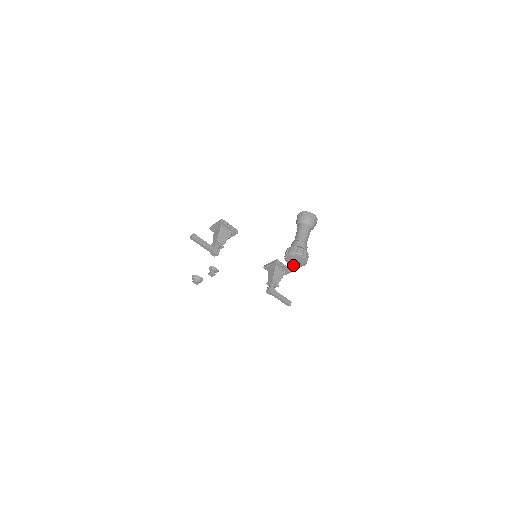
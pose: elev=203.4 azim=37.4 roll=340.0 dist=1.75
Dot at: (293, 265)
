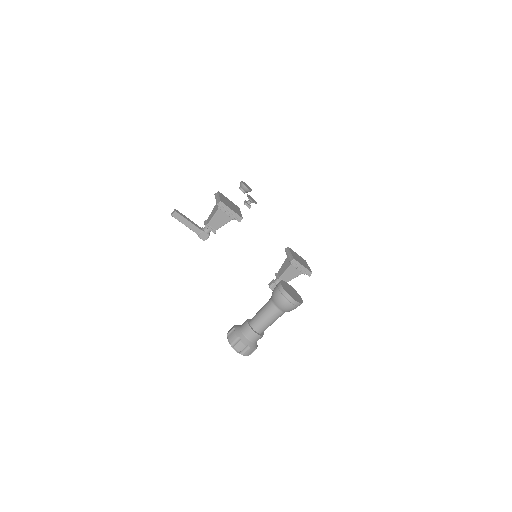
Dot at: occluded
